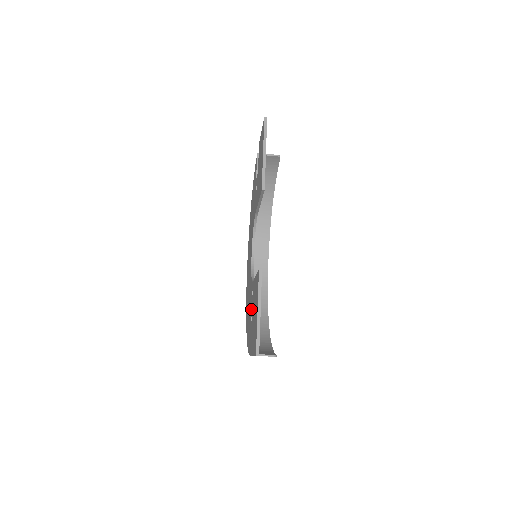
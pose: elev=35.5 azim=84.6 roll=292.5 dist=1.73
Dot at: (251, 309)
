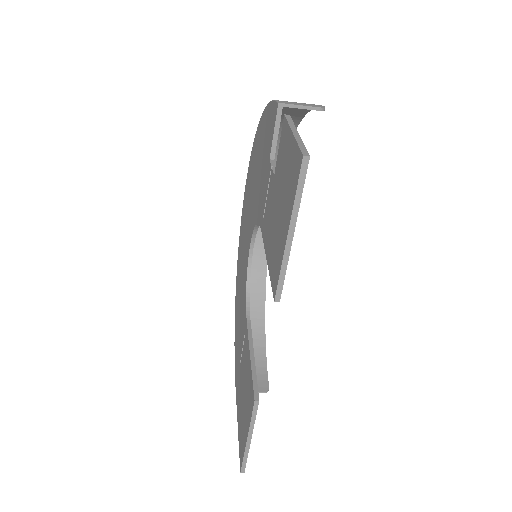
Dot at: (241, 345)
